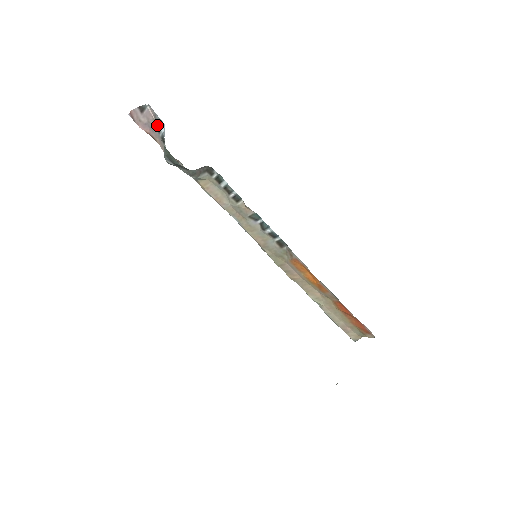
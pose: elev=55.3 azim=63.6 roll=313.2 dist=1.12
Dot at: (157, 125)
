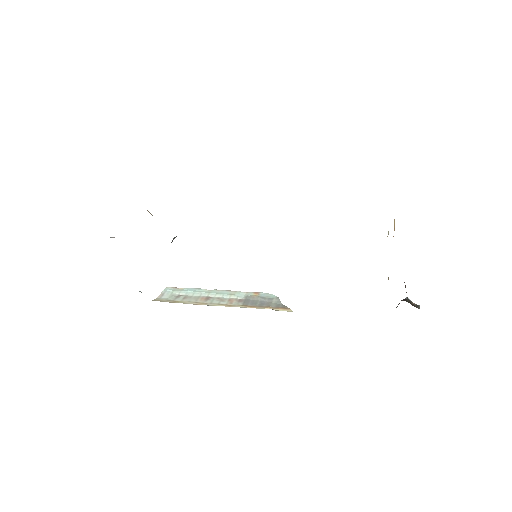
Dot at: occluded
